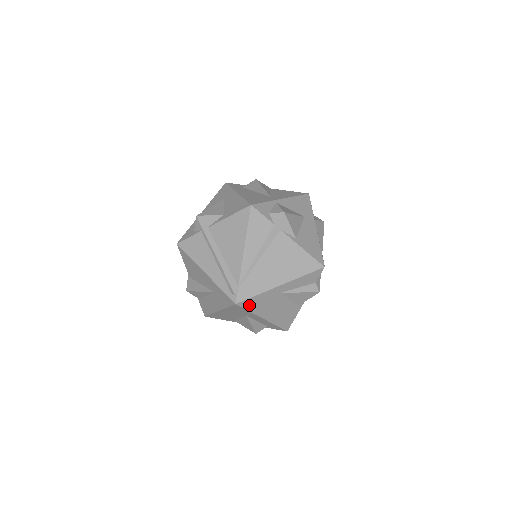
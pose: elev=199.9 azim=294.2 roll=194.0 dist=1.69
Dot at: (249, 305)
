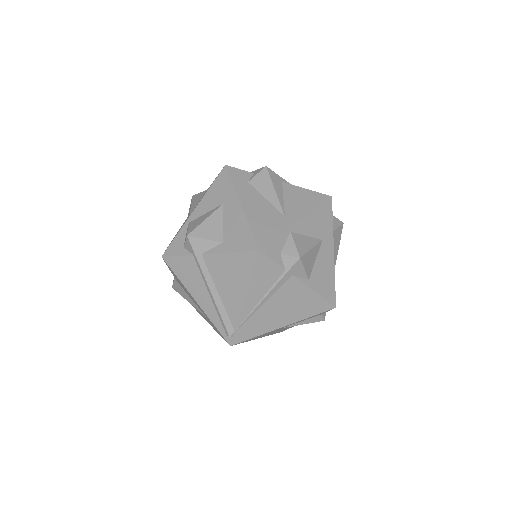
Dot at: (245, 341)
